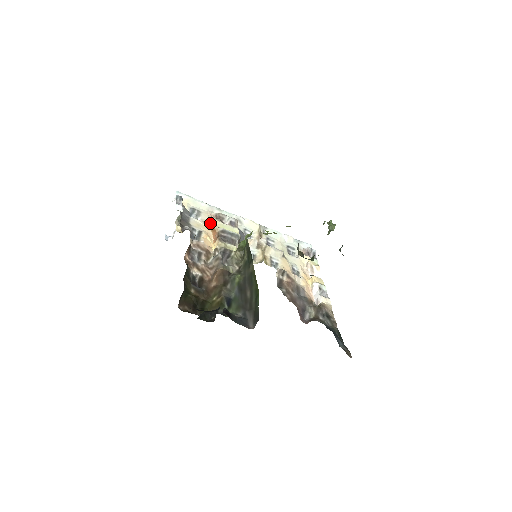
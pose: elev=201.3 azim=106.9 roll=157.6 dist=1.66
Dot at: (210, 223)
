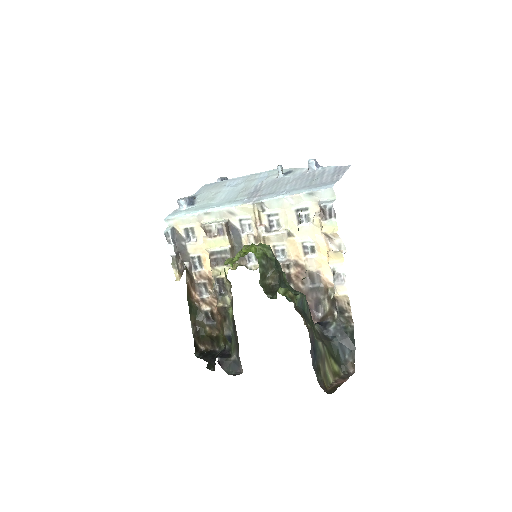
Dot at: occluded
